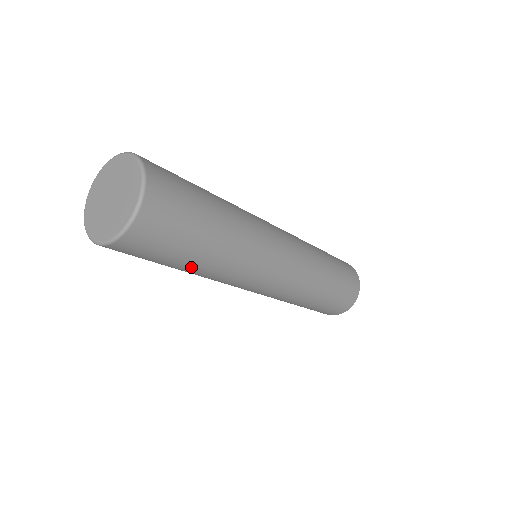
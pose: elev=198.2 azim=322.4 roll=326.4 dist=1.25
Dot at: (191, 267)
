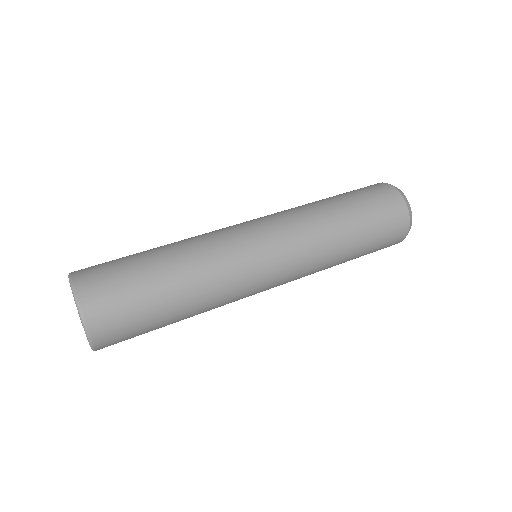
Dot at: occluded
